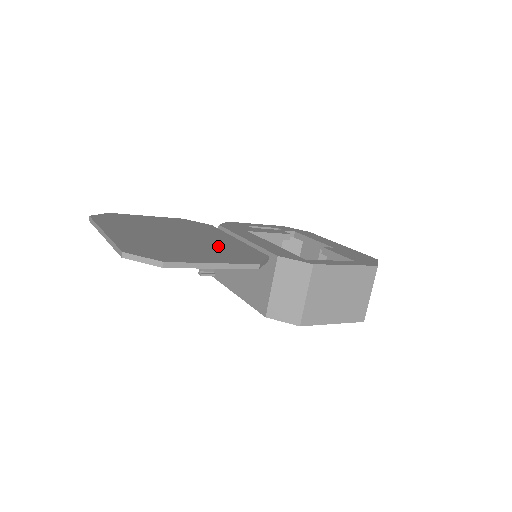
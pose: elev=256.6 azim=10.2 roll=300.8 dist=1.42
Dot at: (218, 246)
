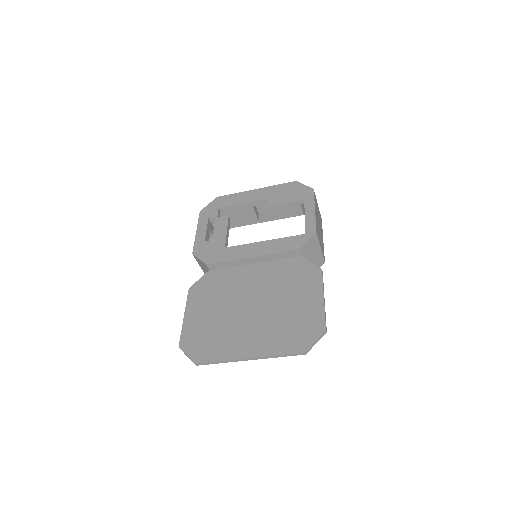
Dot at: (279, 284)
